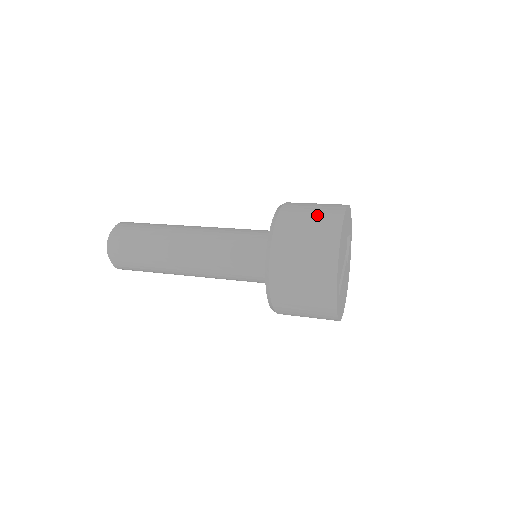
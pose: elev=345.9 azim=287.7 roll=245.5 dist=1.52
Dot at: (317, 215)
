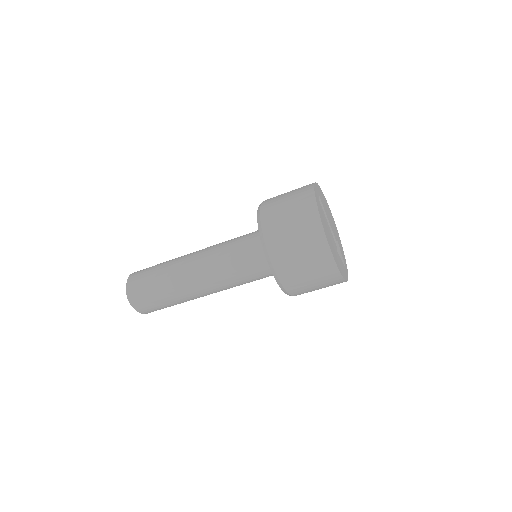
Dot at: occluded
